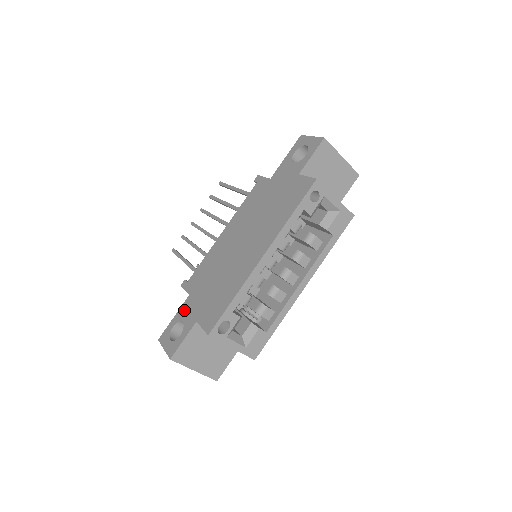
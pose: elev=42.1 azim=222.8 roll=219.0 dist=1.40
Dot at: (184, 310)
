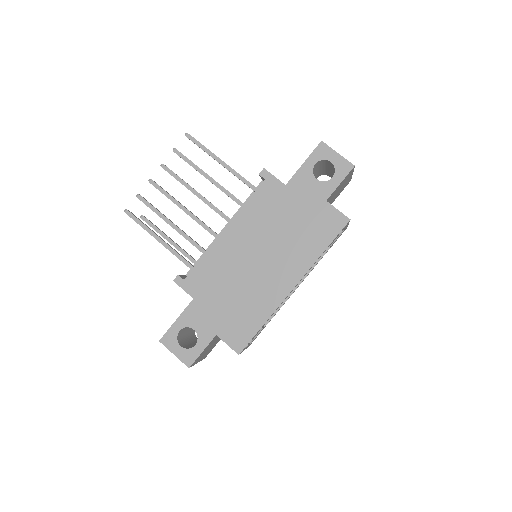
Dot at: (192, 316)
